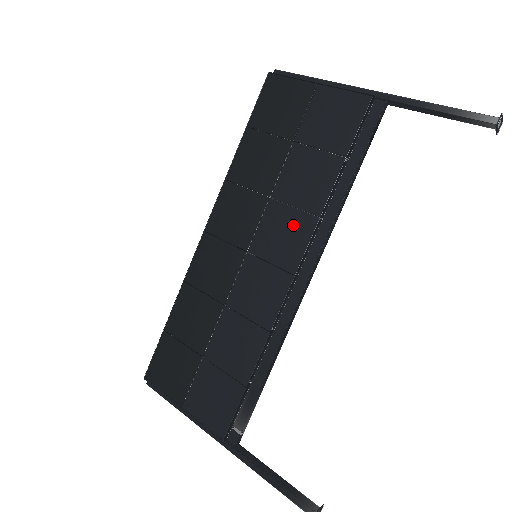
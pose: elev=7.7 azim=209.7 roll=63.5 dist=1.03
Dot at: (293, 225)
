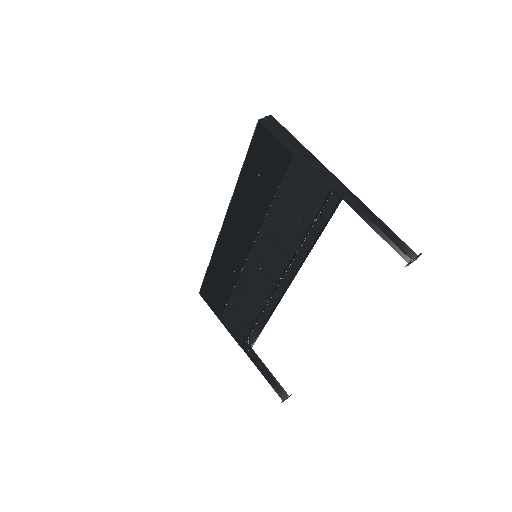
Dot at: (275, 254)
